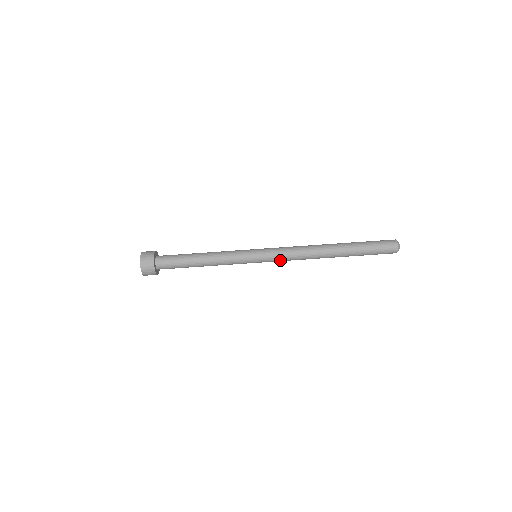
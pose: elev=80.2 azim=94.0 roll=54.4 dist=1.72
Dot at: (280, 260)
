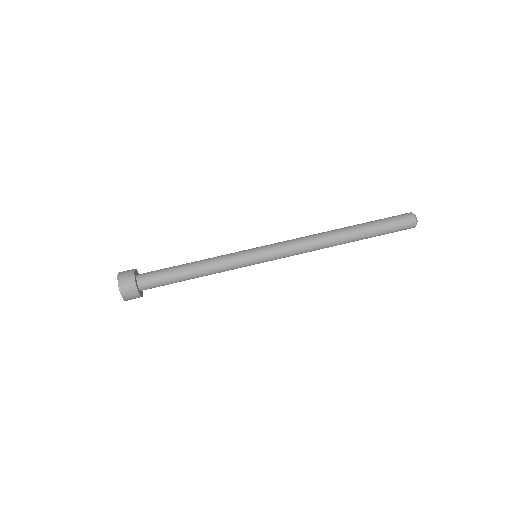
Dot at: (284, 251)
